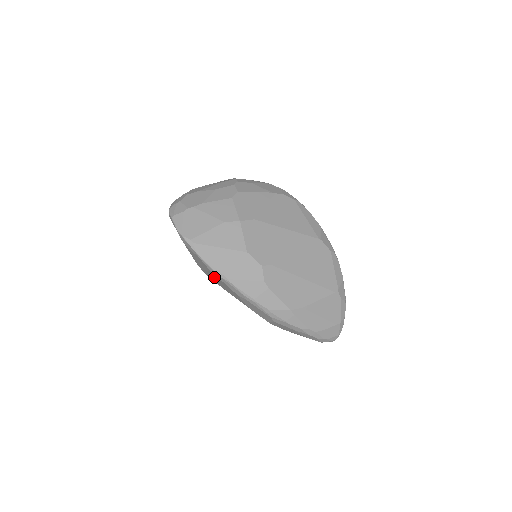
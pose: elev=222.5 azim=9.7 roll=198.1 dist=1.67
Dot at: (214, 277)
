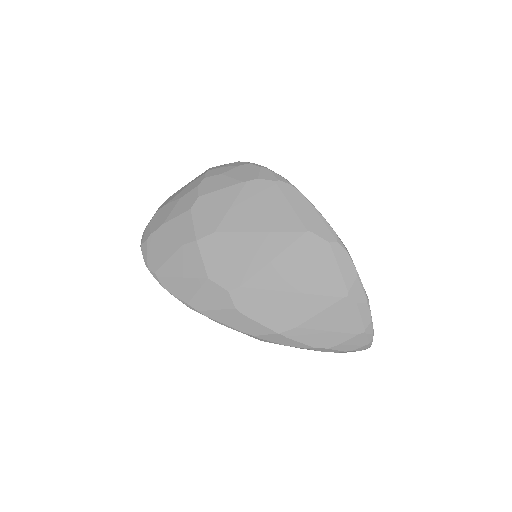
Dot at: occluded
